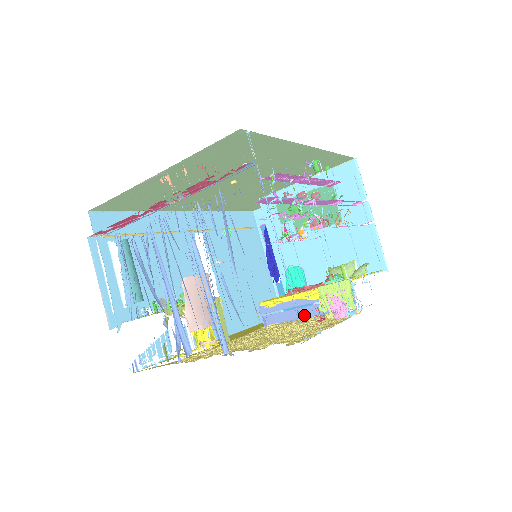
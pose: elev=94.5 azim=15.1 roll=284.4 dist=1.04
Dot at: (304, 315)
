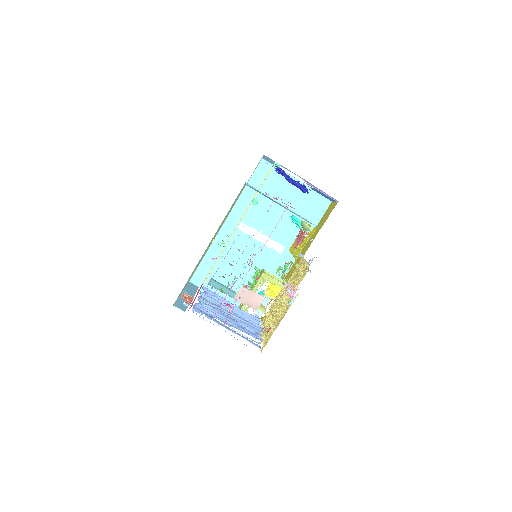
Dot at: occluded
